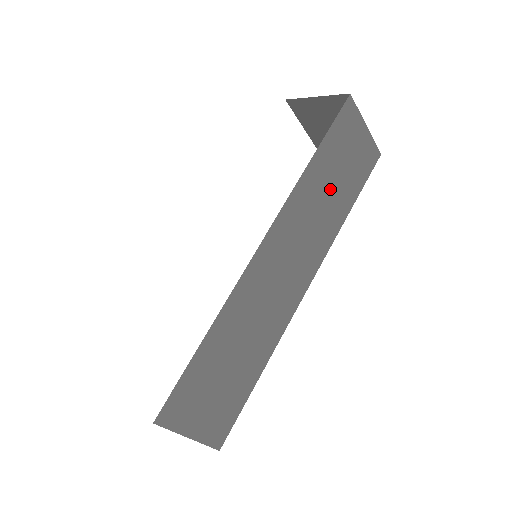
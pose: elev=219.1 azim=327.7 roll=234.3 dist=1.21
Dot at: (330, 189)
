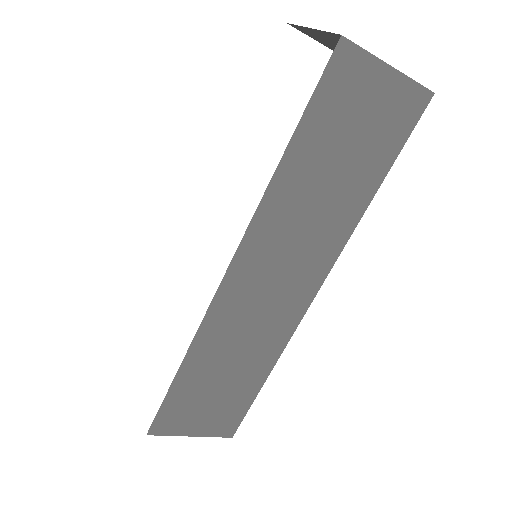
Dot at: (328, 182)
